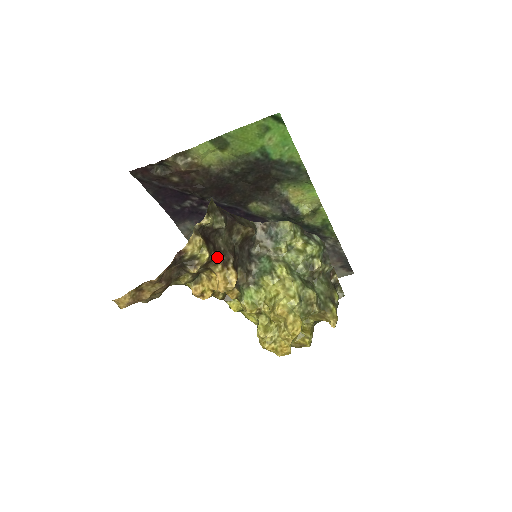
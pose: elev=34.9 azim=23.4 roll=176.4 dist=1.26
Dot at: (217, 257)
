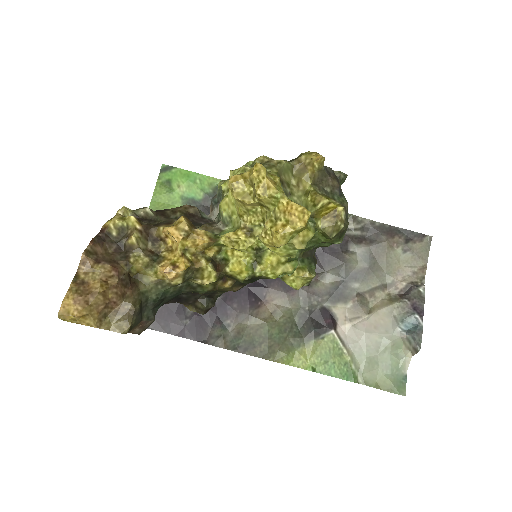
Dot at: (155, 224)
